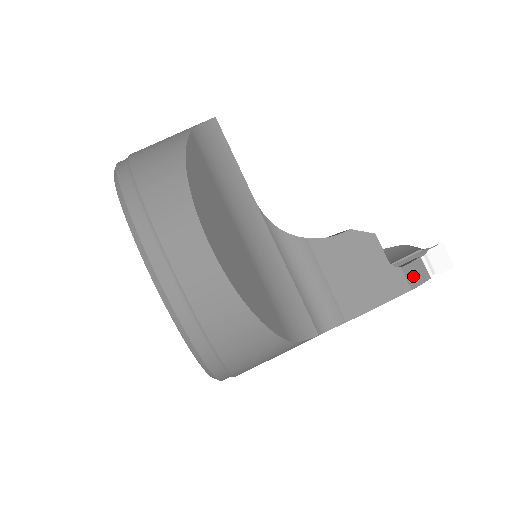
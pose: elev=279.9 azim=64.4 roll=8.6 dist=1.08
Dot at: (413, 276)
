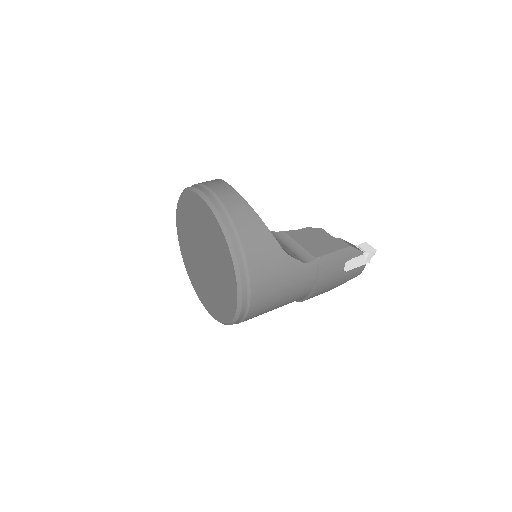
Dot at: occluded
